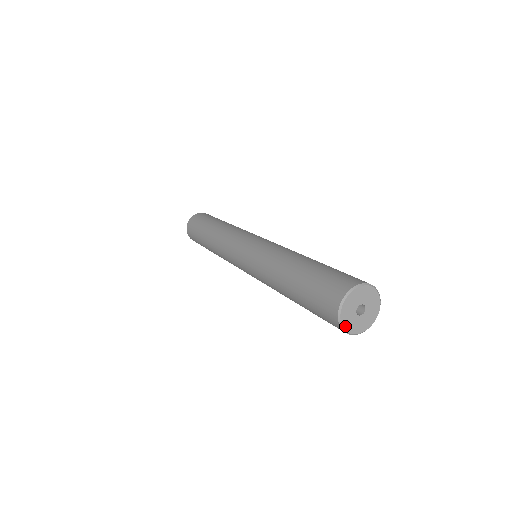
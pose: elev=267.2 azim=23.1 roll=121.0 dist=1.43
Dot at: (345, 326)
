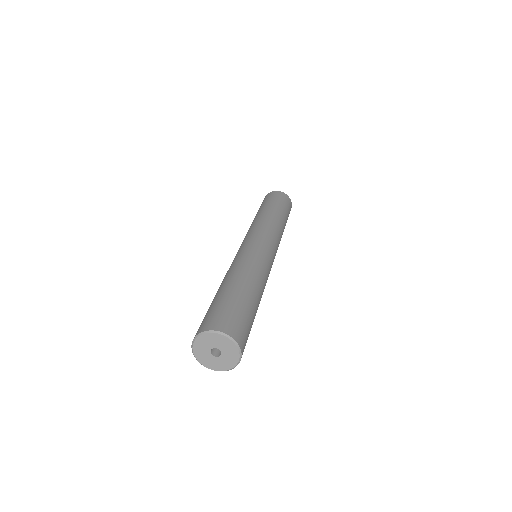
Dot at: (197, 356)
